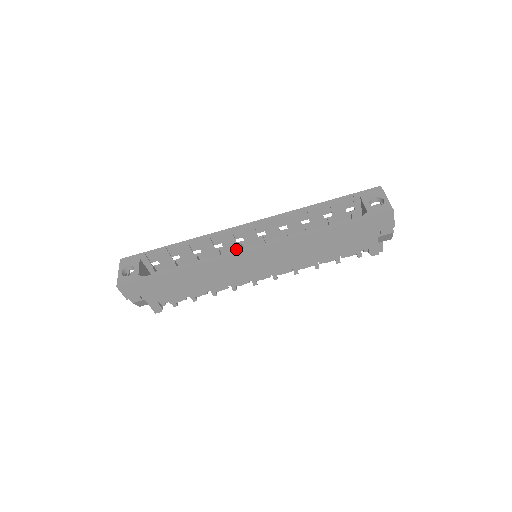
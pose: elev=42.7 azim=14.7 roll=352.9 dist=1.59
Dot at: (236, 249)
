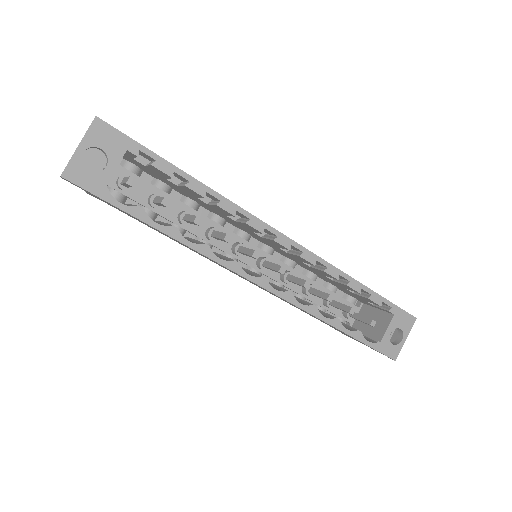
Dot at: (246, 228)
